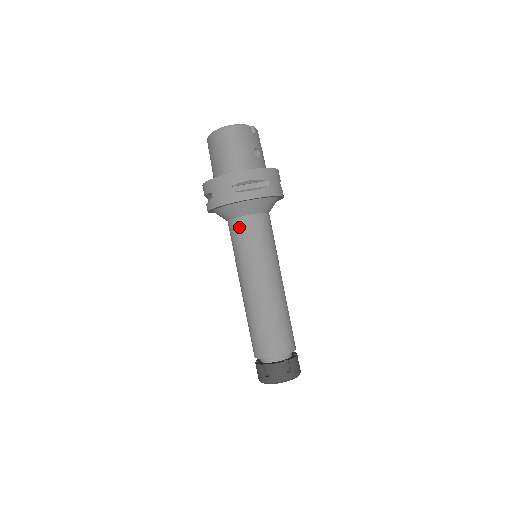
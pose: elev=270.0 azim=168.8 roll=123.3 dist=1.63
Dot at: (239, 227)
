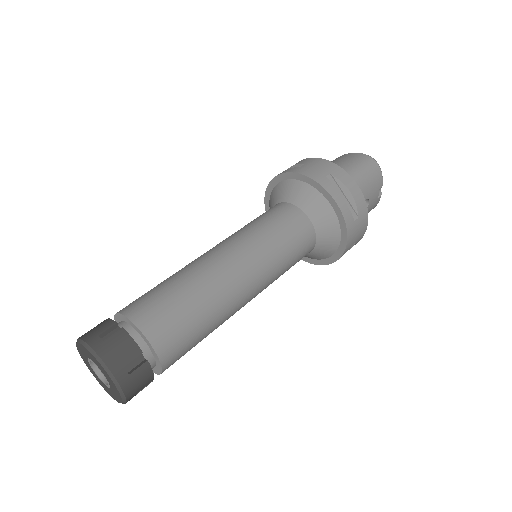
Dot at: (286, 211)
